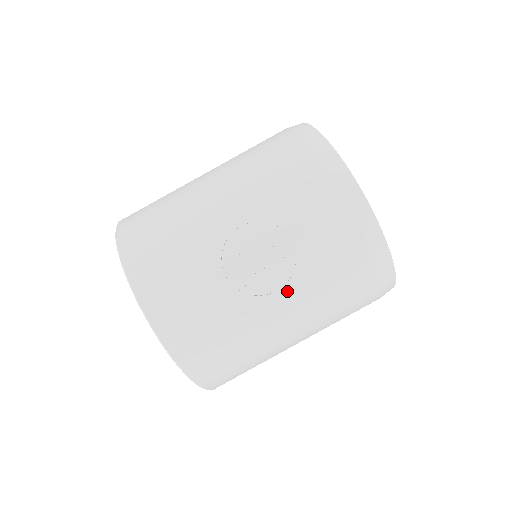
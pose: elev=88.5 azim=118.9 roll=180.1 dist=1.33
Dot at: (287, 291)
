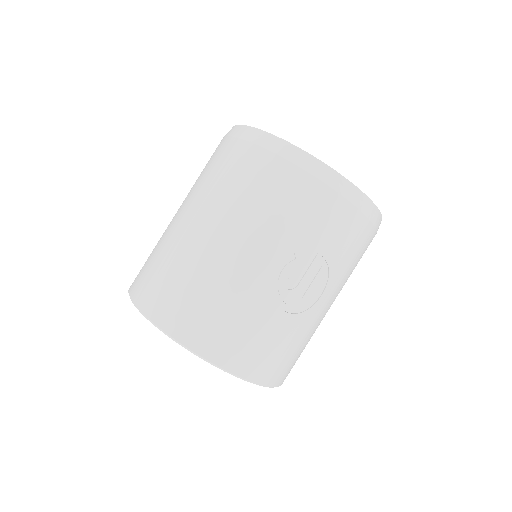
Dot at: (328, 290)
